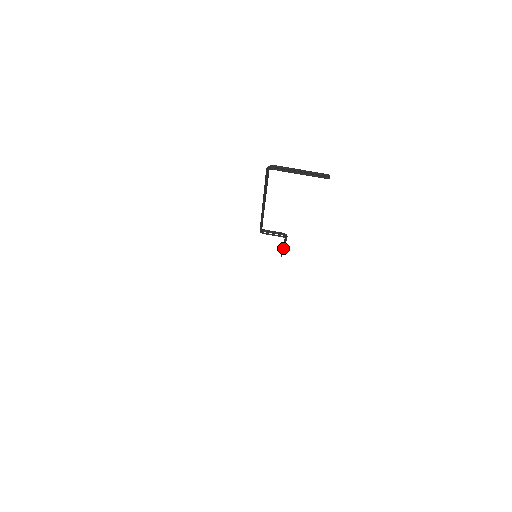
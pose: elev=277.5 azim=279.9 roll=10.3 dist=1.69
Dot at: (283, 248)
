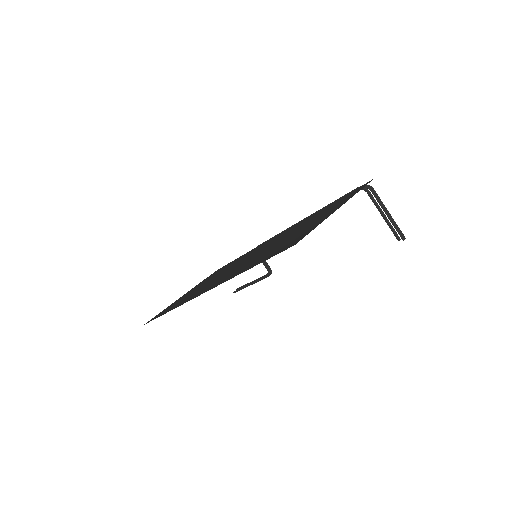
Dot at: (250, 284)
